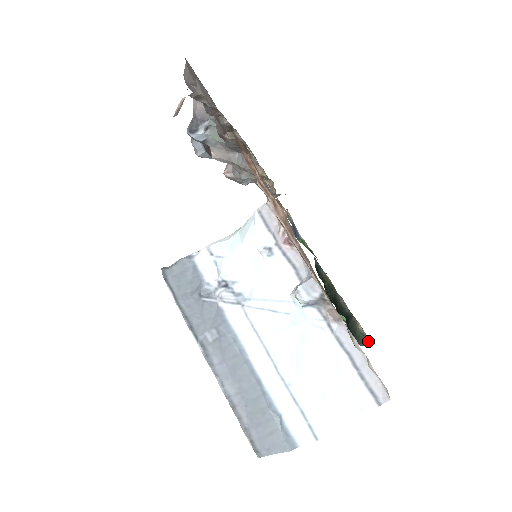
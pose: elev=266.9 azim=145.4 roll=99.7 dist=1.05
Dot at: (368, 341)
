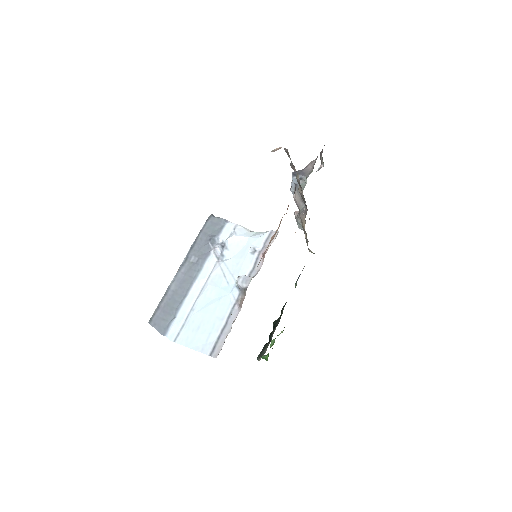
Dot at: occluded
